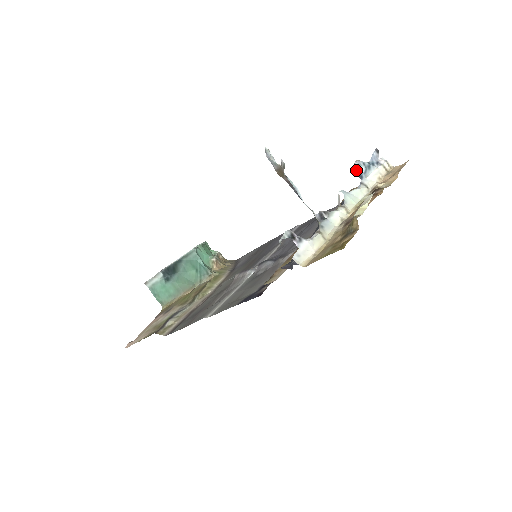
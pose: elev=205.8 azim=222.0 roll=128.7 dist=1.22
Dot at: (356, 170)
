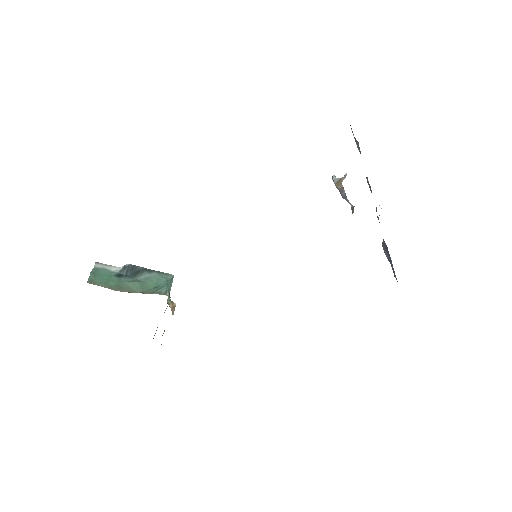
Dot at: (384, 242)
